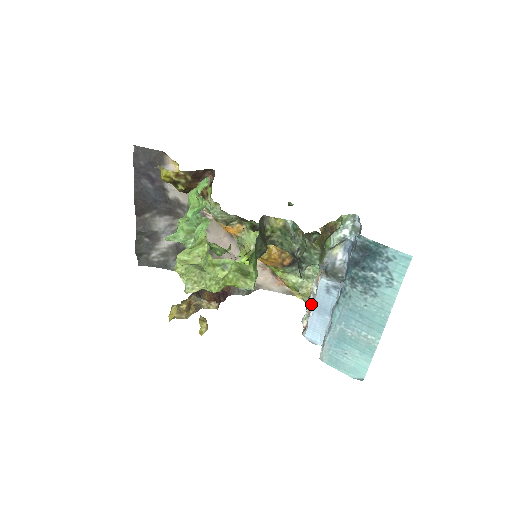
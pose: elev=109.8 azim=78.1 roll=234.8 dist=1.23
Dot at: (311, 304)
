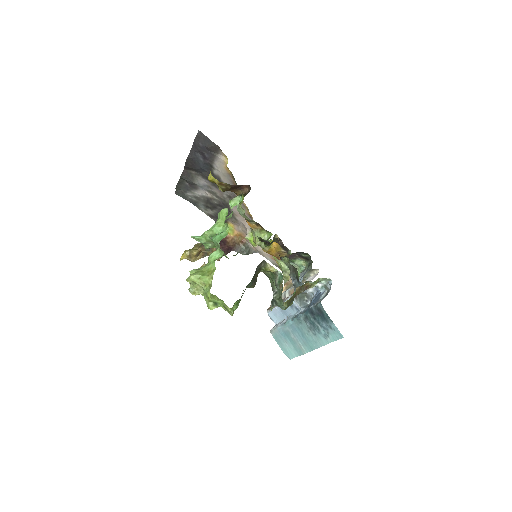
Dot at: occluded
